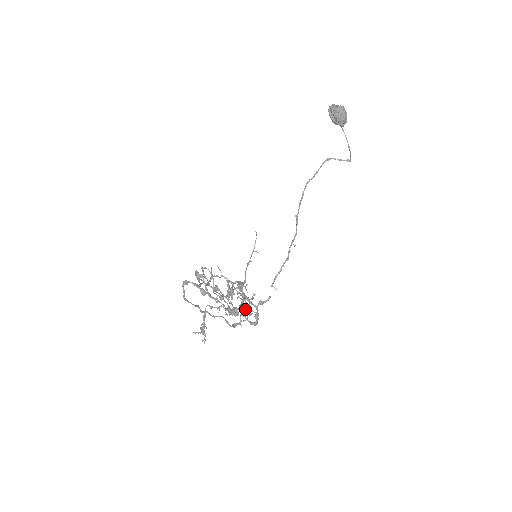
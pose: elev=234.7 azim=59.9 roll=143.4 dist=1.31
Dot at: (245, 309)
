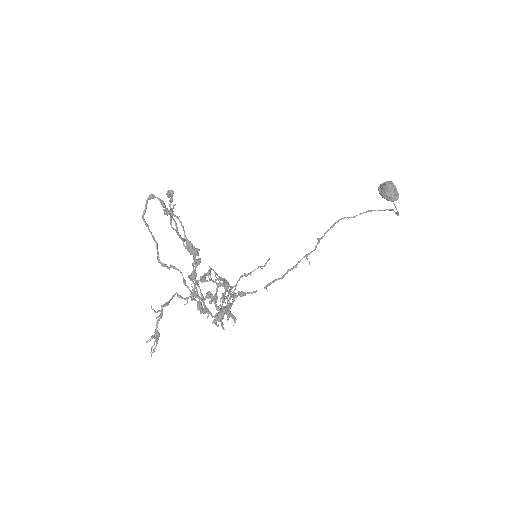
Dot at: occluded
